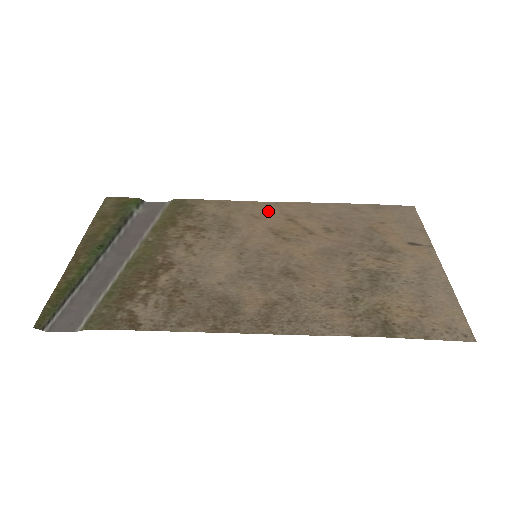
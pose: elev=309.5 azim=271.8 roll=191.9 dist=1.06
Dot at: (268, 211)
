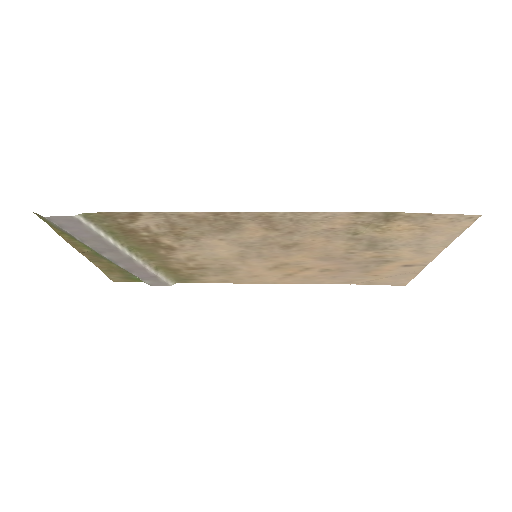
Dot at: (267, 279)
